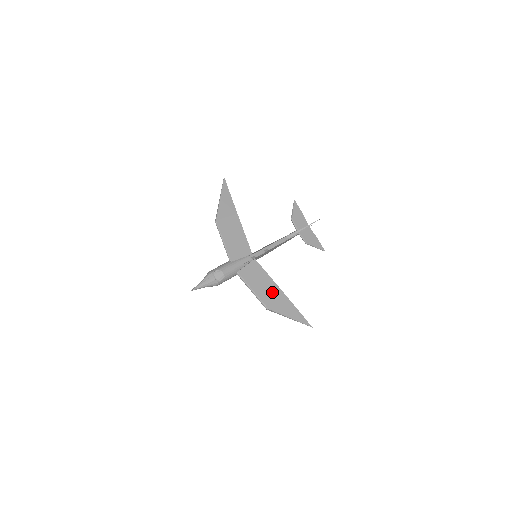
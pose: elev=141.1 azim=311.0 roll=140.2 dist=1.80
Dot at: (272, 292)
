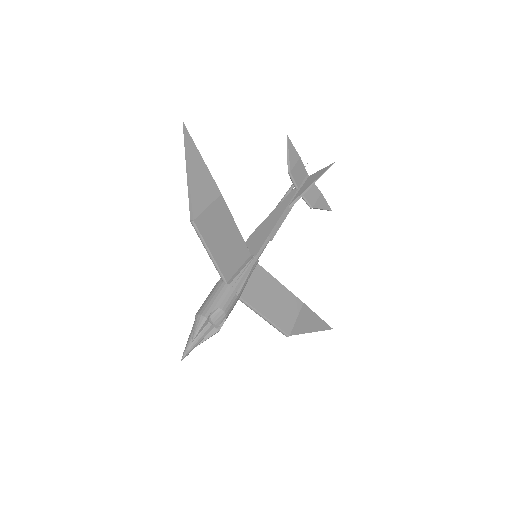
Dot at: (288, 307)
